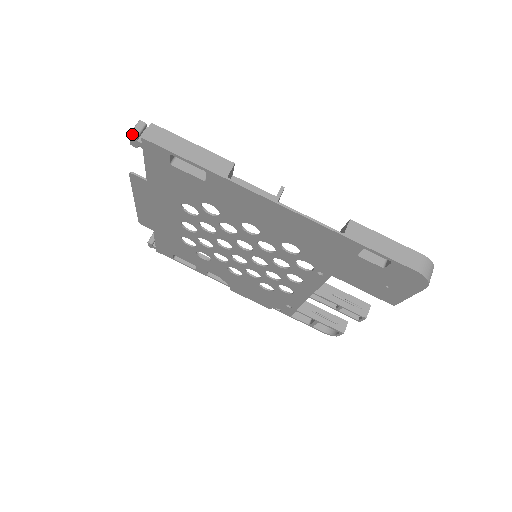
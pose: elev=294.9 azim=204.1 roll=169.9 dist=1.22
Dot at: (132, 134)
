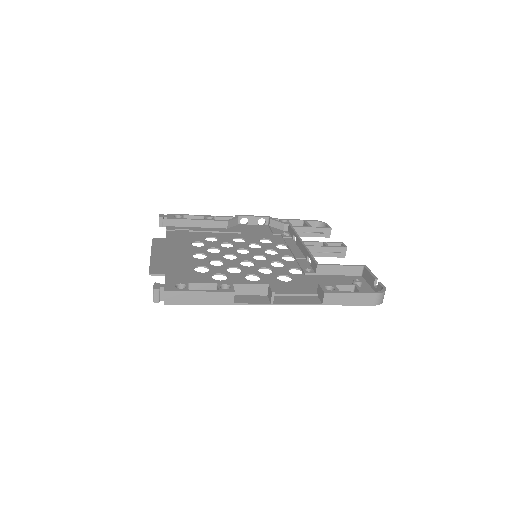
Dot at: (155, 301)
